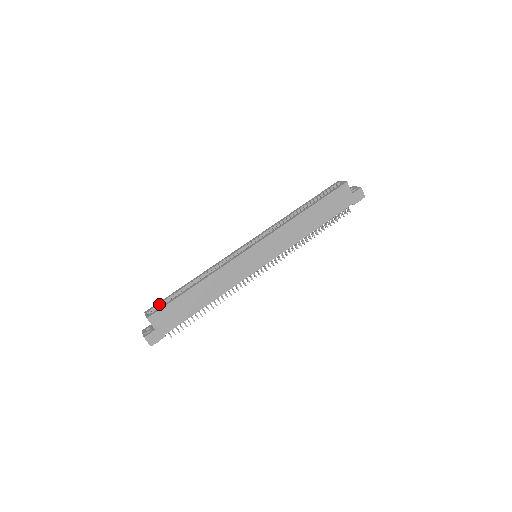
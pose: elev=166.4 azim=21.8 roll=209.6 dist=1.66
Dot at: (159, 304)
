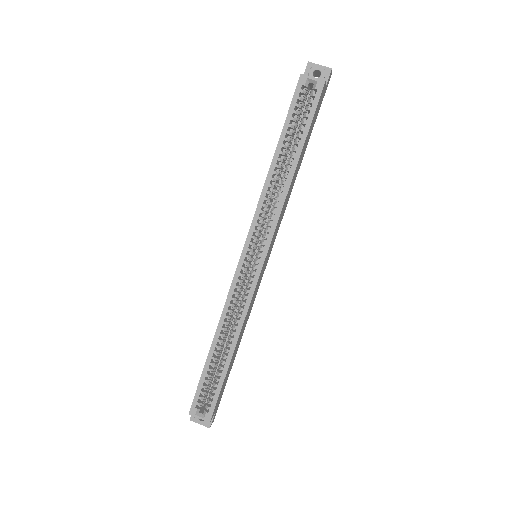
Dot at: (199, 395)
